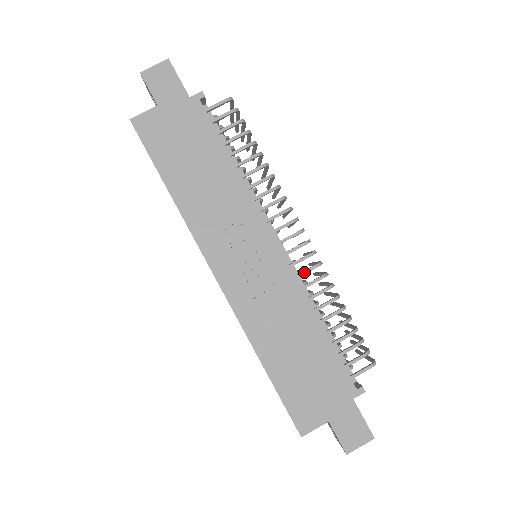
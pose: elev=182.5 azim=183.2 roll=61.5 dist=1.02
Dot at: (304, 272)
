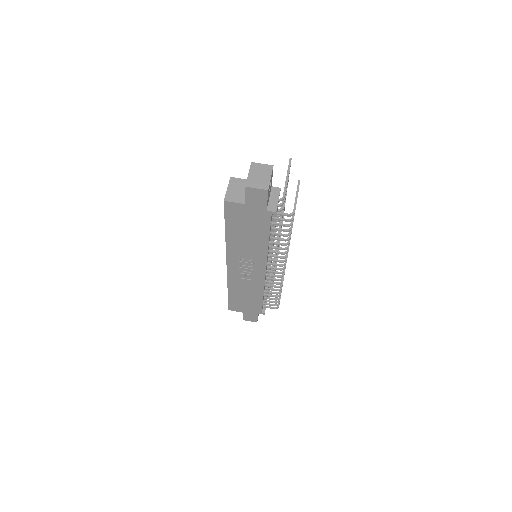
Dot at: occluded
